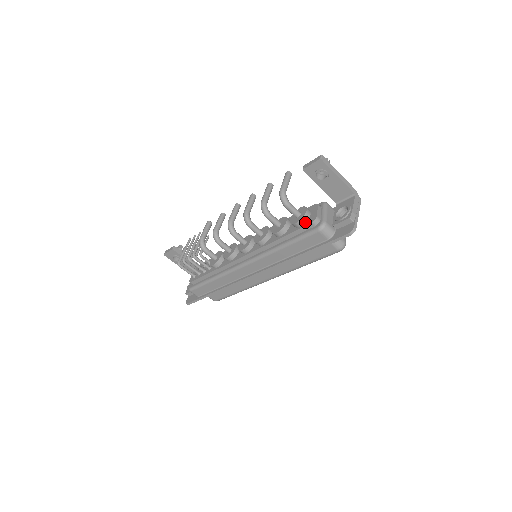
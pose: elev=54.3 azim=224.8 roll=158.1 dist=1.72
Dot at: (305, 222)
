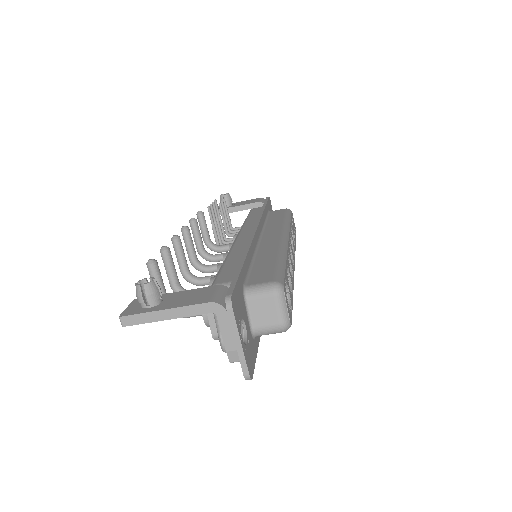
Dot at: occluded
